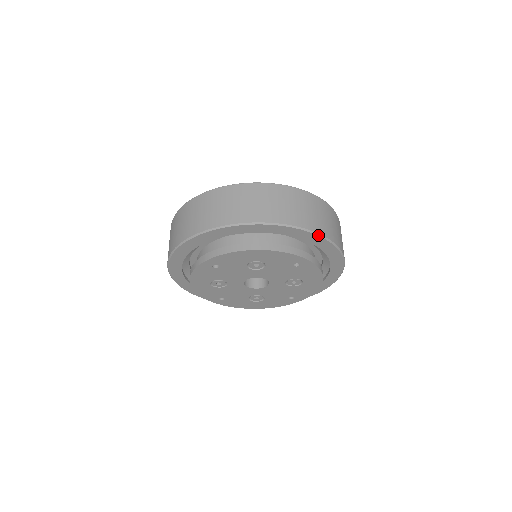
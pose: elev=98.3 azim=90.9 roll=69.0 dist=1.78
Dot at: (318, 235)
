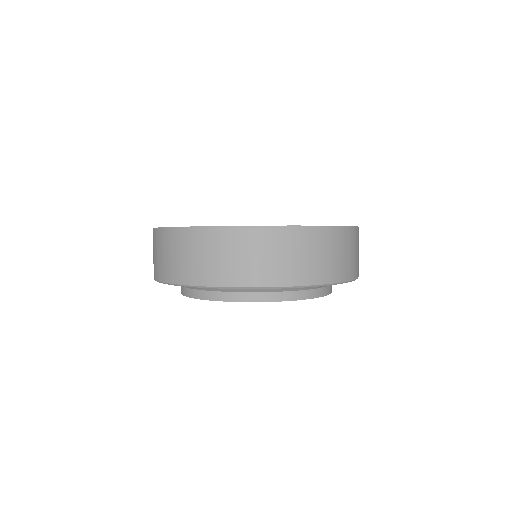
Dot at: occluded
